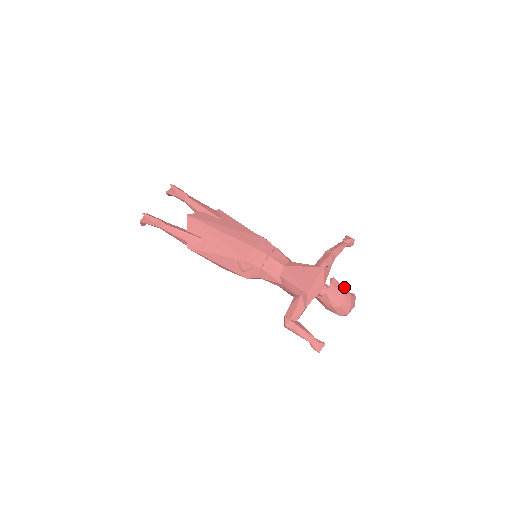
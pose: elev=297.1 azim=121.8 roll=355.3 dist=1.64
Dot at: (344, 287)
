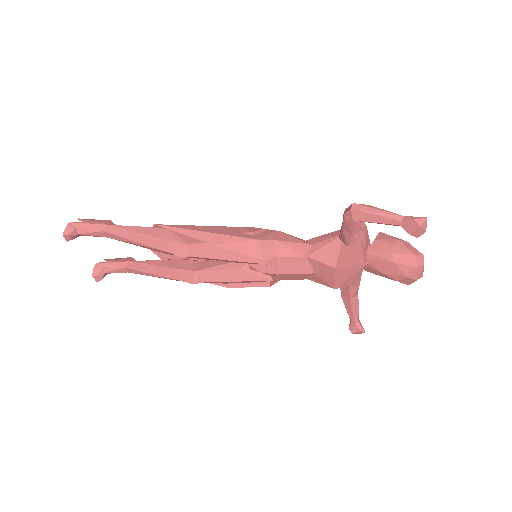
Dot at: occluded
